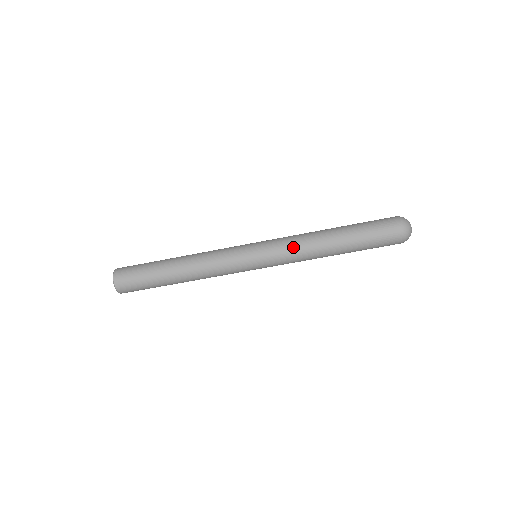
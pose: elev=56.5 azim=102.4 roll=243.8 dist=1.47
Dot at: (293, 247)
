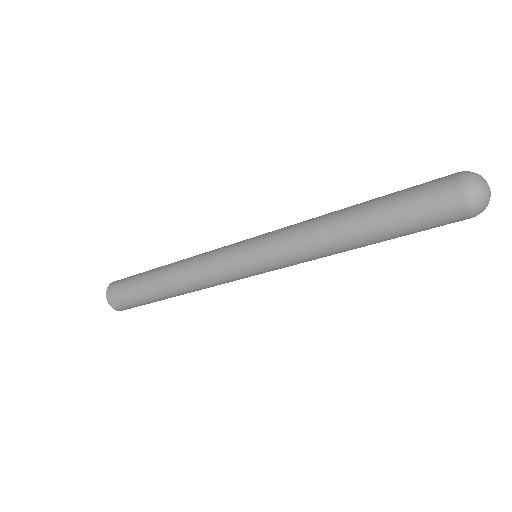
Dot at: (297, 249)
